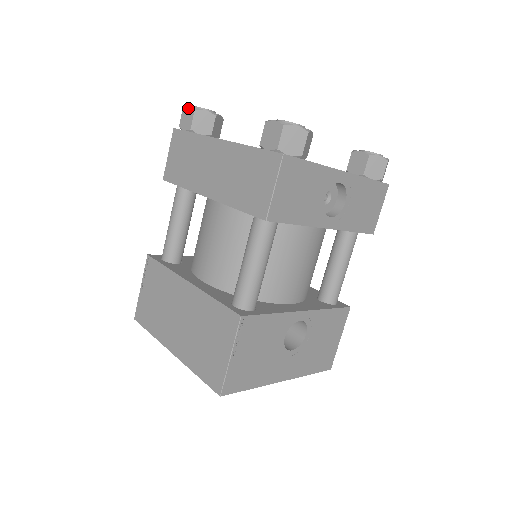
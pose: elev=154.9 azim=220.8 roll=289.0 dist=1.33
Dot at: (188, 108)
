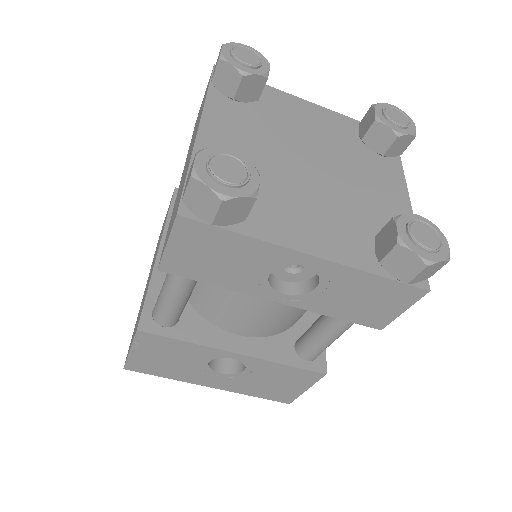
Dot at: (220, 50)
